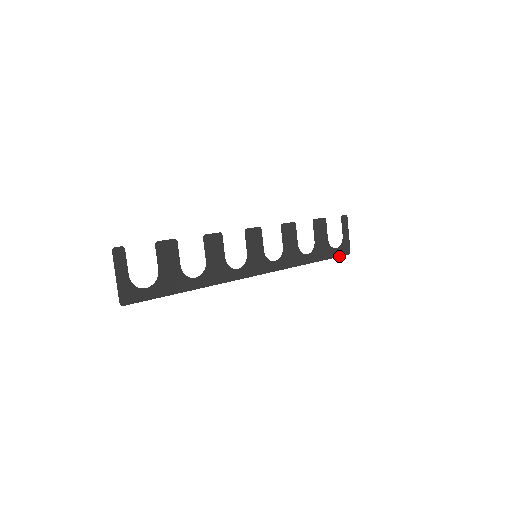
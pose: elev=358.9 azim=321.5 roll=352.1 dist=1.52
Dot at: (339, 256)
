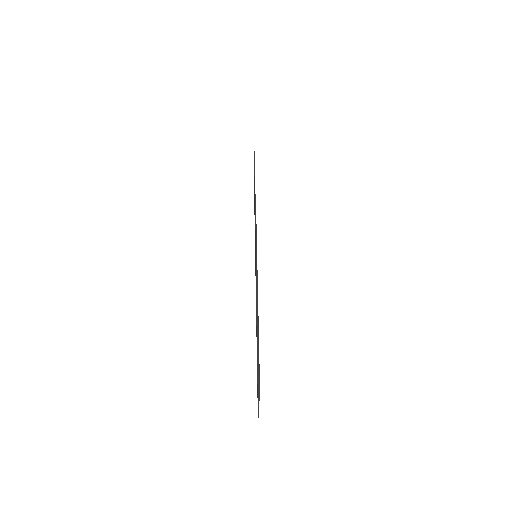
Dot at: occluded
